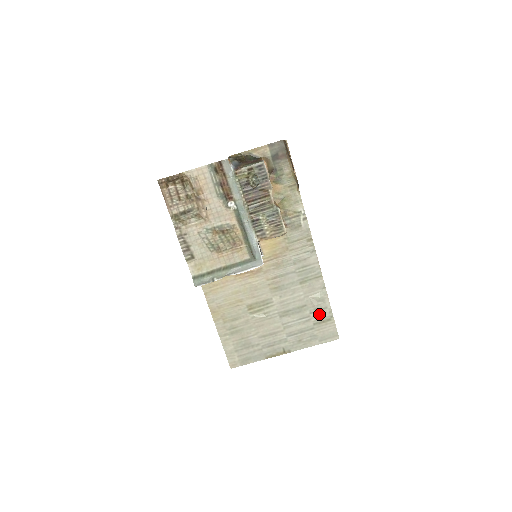
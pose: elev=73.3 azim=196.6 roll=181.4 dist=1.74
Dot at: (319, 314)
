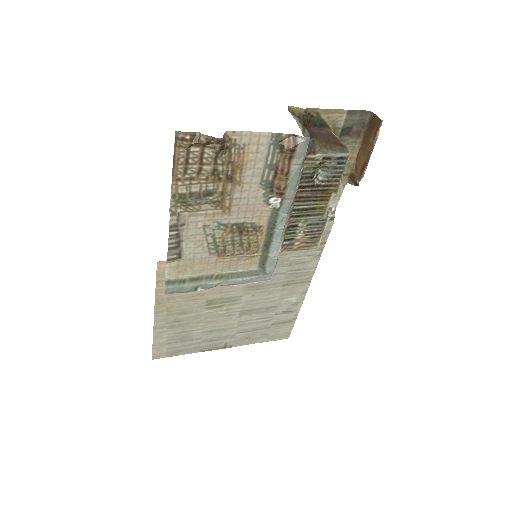
Dot at: (283, 316)
